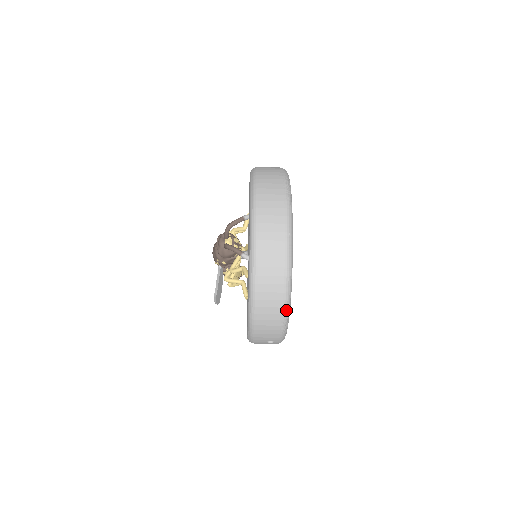
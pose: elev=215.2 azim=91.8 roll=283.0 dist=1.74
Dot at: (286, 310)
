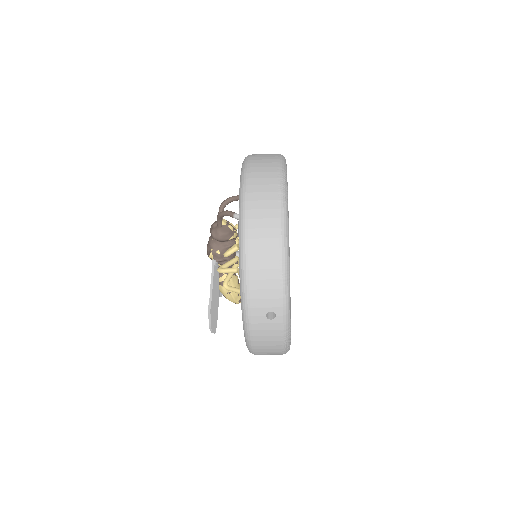
Dot at: (284, 243)
